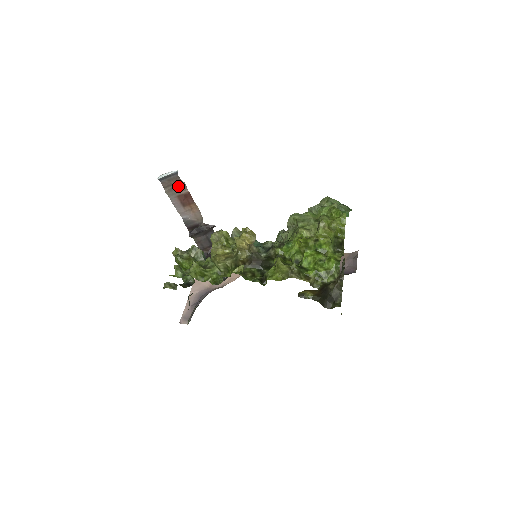
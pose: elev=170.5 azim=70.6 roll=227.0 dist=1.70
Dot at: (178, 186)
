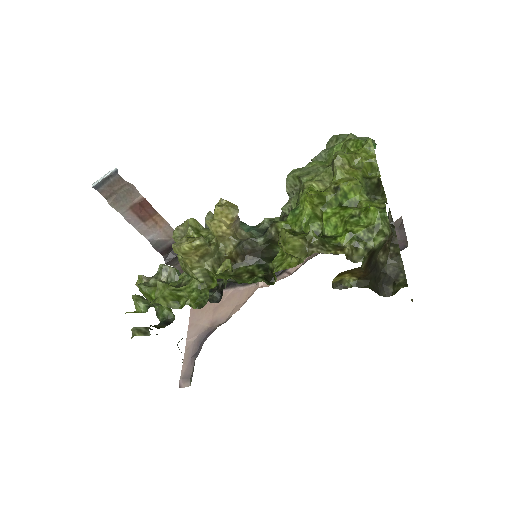
Dot at: (125, 192)
